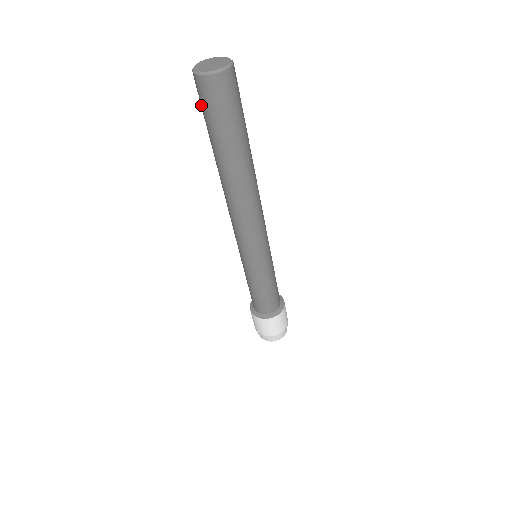
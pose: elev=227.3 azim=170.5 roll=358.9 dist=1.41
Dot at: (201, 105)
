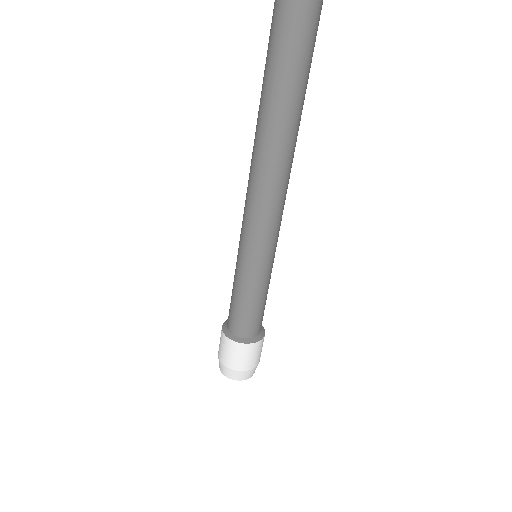
Dot at: (270, 33)
